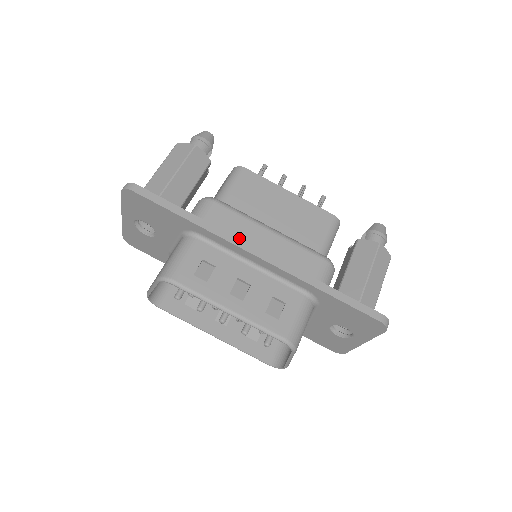
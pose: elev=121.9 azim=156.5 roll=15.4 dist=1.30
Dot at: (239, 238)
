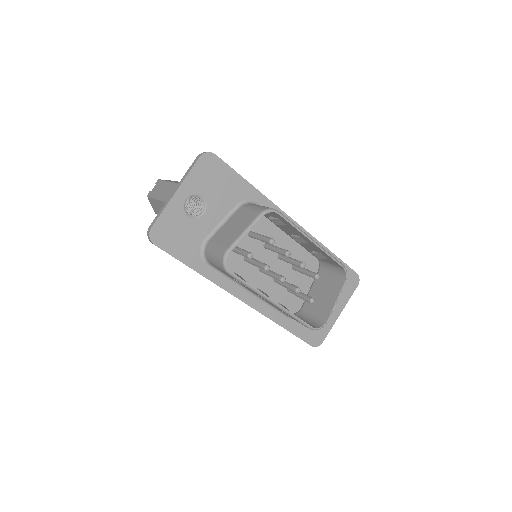
Dot at: occluded
